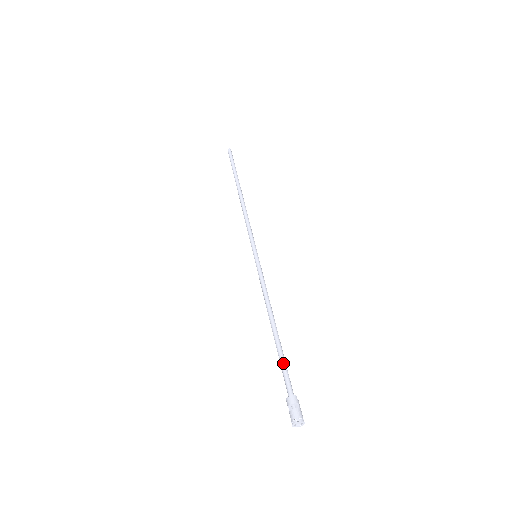
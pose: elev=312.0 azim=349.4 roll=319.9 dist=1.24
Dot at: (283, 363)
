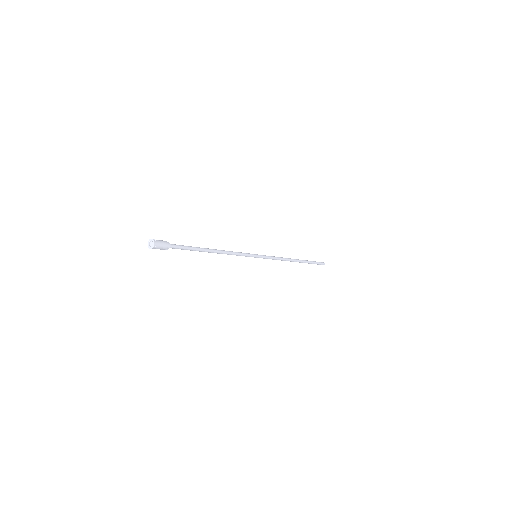
Dot at: (186, 247)
